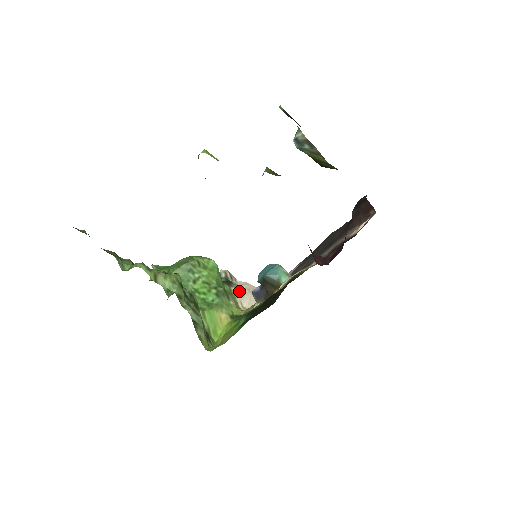
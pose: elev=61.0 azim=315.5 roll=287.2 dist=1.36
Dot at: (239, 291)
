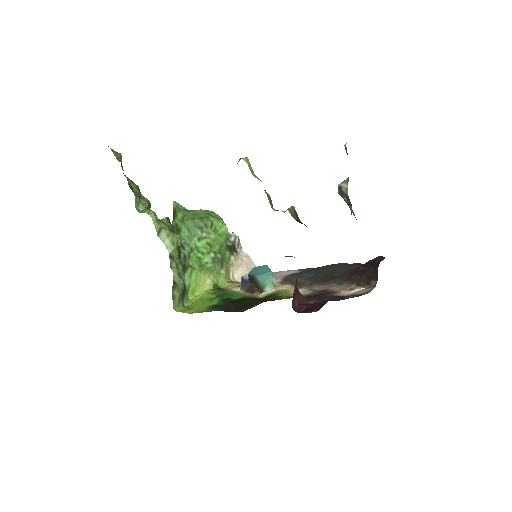
Dot at: (237, 262)
